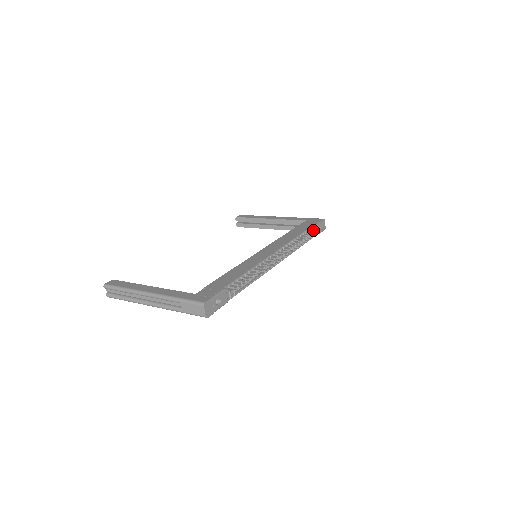
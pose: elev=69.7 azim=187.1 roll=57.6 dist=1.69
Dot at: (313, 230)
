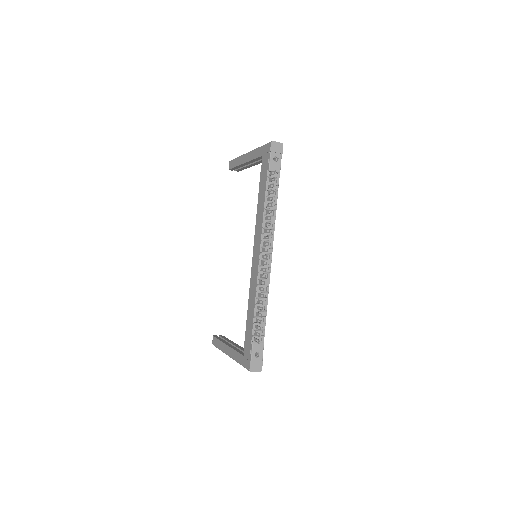
Dot at: (270, 179)
